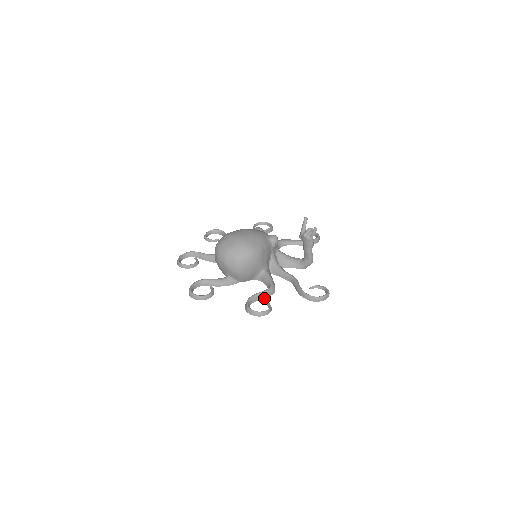
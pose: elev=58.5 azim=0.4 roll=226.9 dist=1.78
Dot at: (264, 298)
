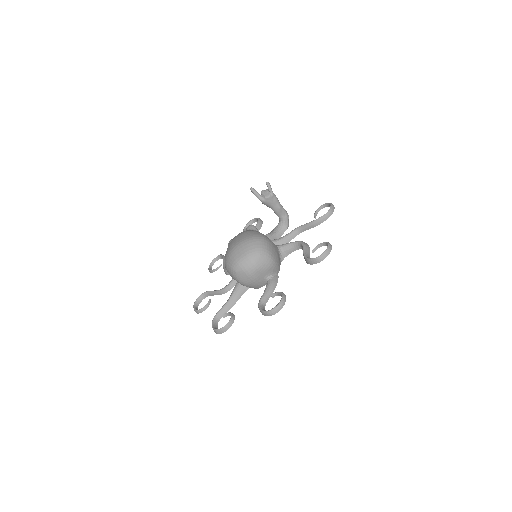
Dot at: (309, 251)
